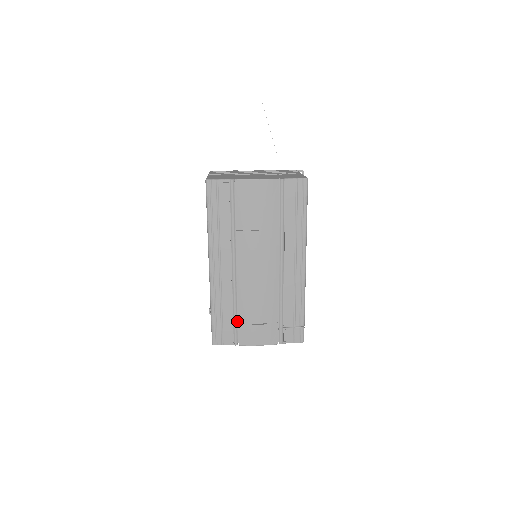
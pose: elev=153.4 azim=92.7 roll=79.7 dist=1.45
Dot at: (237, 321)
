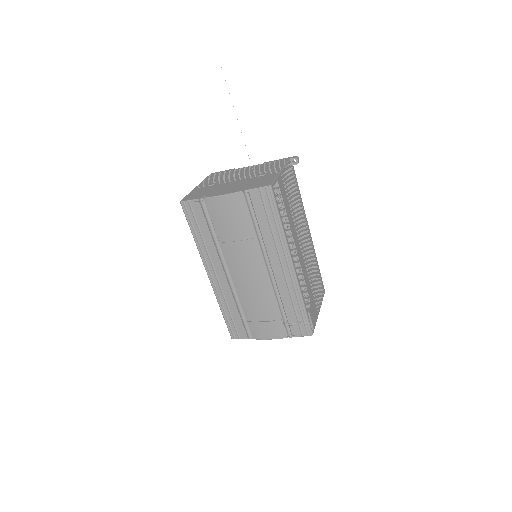
Dot at: (245, 319)
